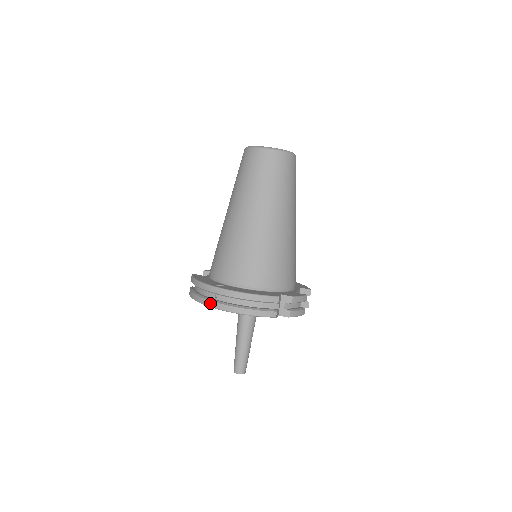
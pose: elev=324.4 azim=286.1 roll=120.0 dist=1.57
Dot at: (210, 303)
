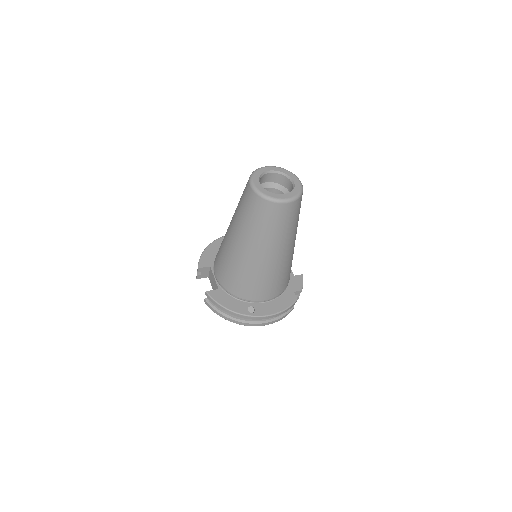
Dot at: (247, 324)
